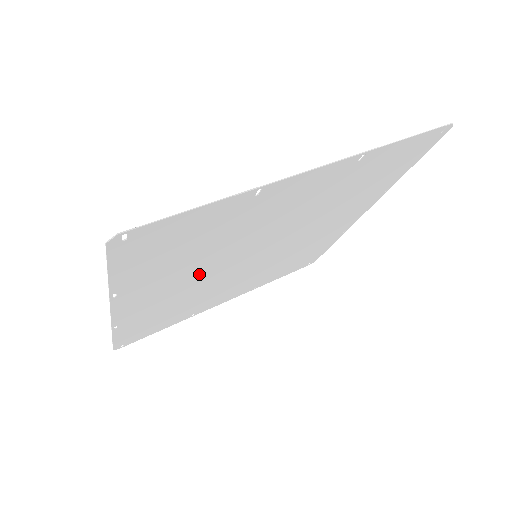
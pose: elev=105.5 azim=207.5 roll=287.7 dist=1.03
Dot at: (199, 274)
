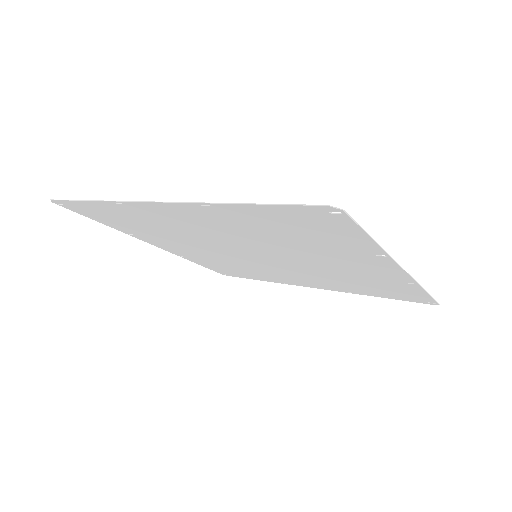
Dot at: (231, 236)
